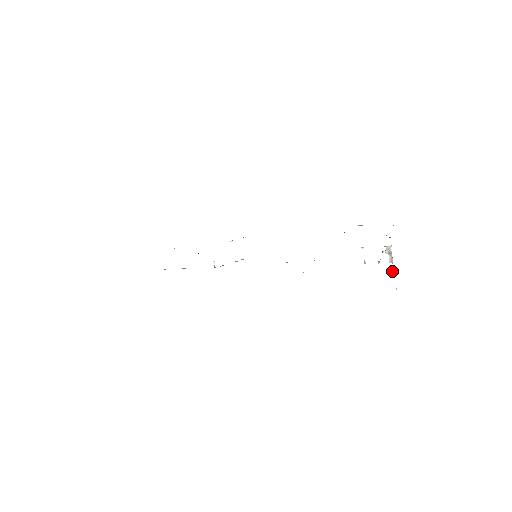
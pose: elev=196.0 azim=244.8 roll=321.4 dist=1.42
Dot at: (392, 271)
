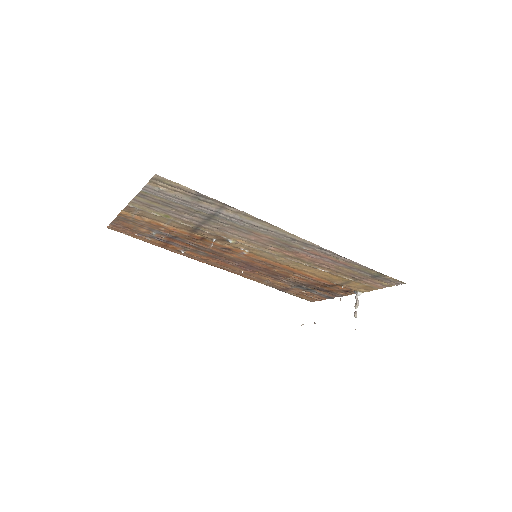
Dot at: (356, 314)
